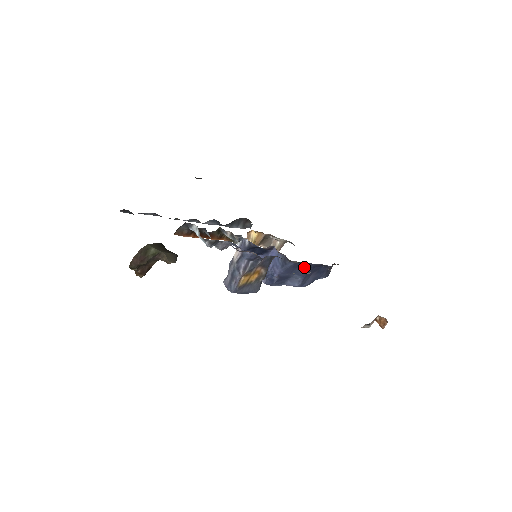
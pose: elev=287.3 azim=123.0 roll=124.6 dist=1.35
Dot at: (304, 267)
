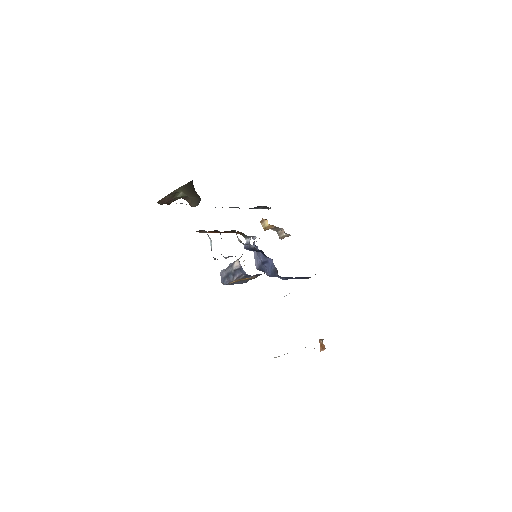
Dot at: (290, 277)
